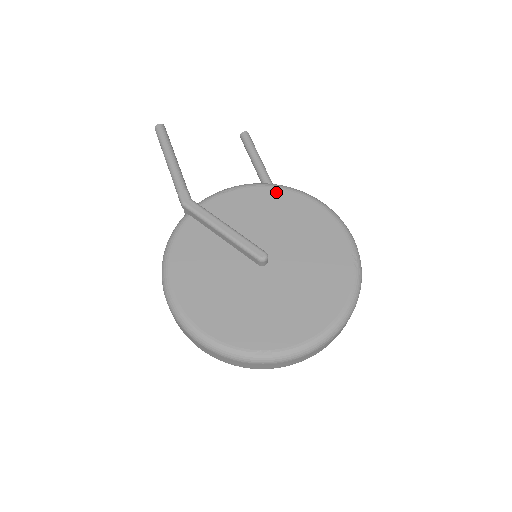
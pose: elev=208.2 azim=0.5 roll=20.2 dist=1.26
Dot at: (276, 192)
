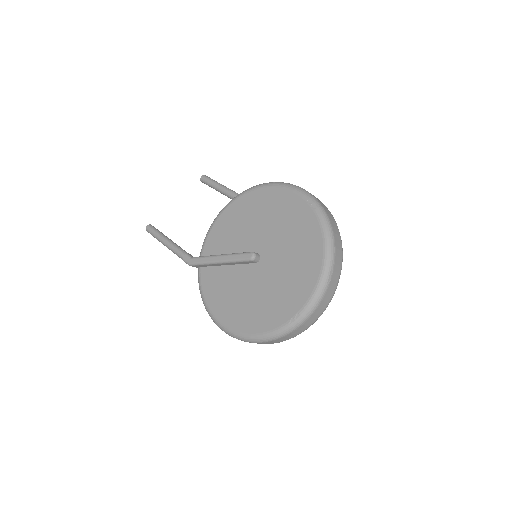
Dot at: (235, 204)
